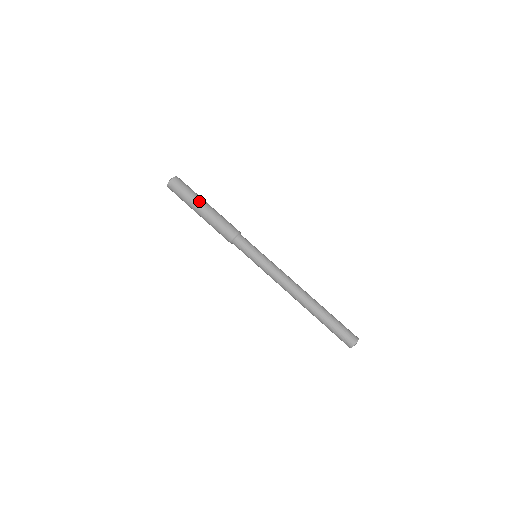
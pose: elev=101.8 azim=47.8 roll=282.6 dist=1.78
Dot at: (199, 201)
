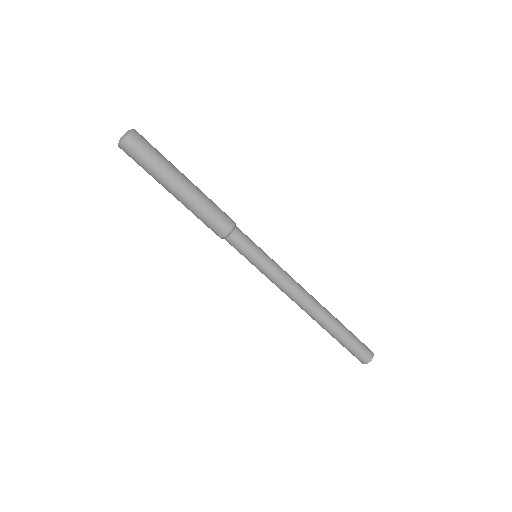
Dot at: (164, 186)
